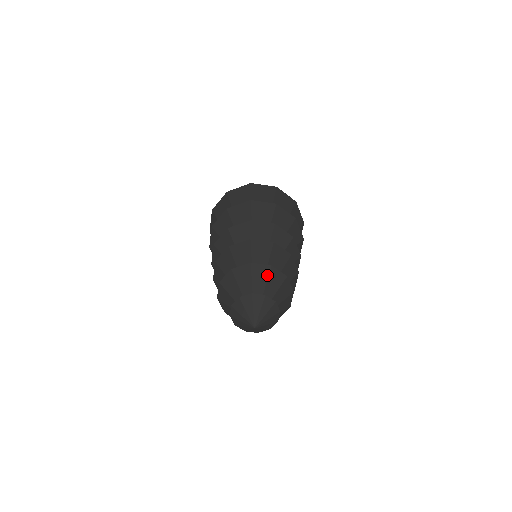
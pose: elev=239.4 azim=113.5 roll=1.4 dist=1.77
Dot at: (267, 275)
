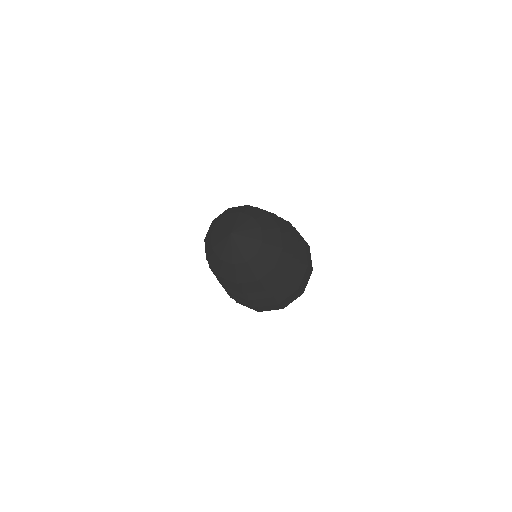
Dot at: (228, 213)
